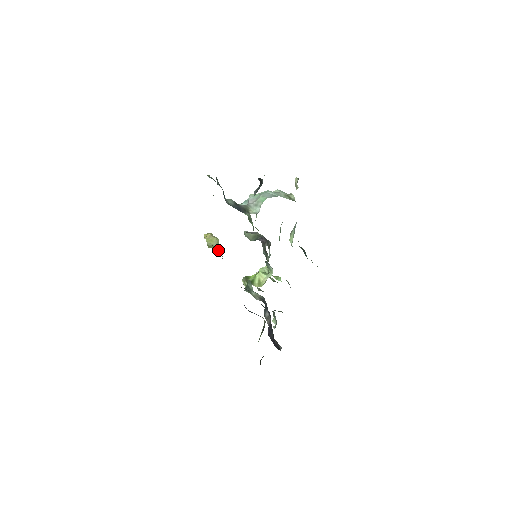
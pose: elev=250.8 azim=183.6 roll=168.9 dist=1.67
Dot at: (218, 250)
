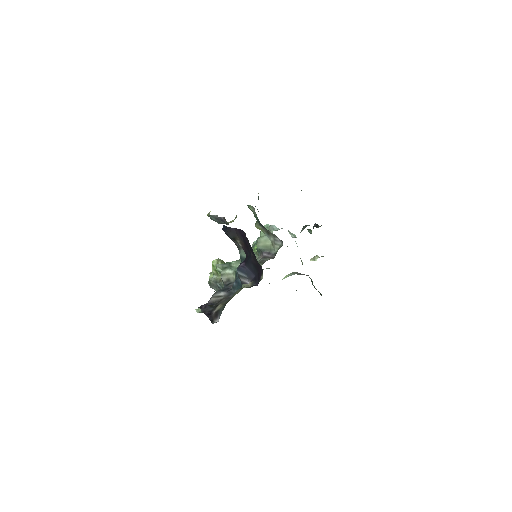
Dot at: occluded
